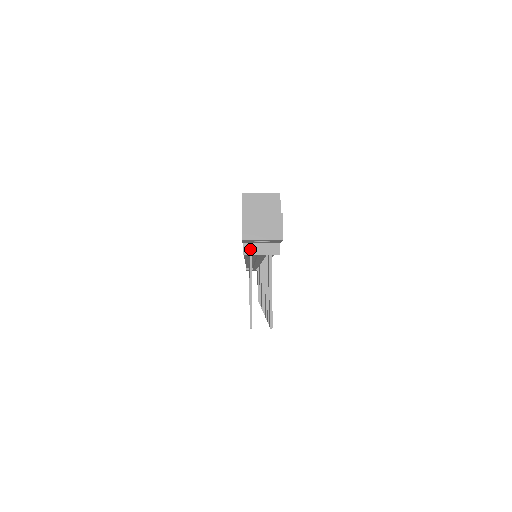
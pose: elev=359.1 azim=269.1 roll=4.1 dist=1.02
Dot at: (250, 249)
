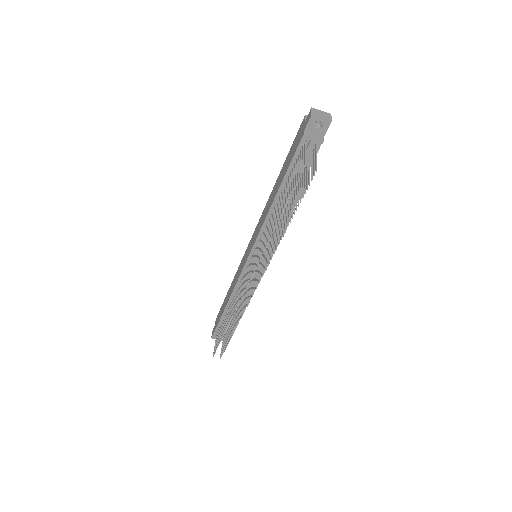
Dot at: (308, 135)
